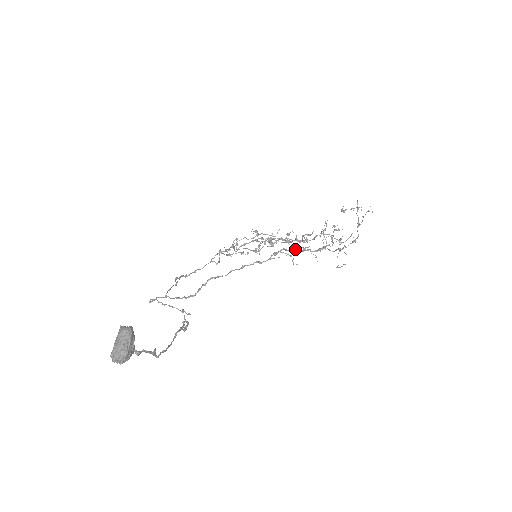
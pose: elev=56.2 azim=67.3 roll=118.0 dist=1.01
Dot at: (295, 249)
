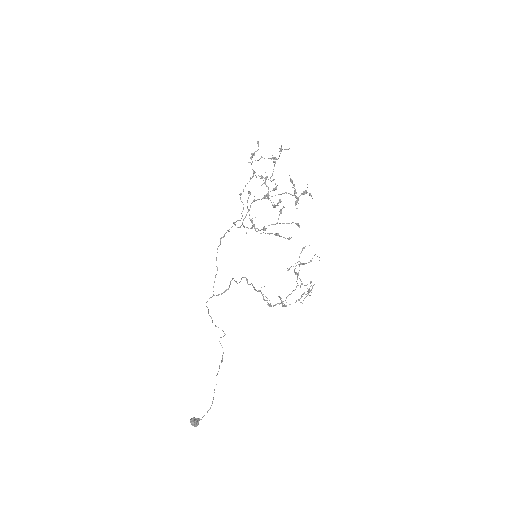
Dot at: occluded
